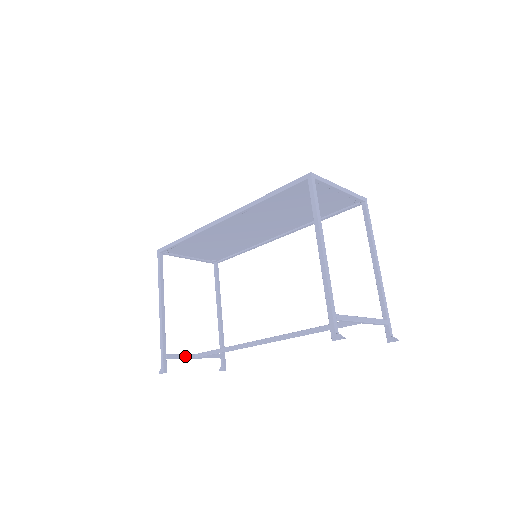
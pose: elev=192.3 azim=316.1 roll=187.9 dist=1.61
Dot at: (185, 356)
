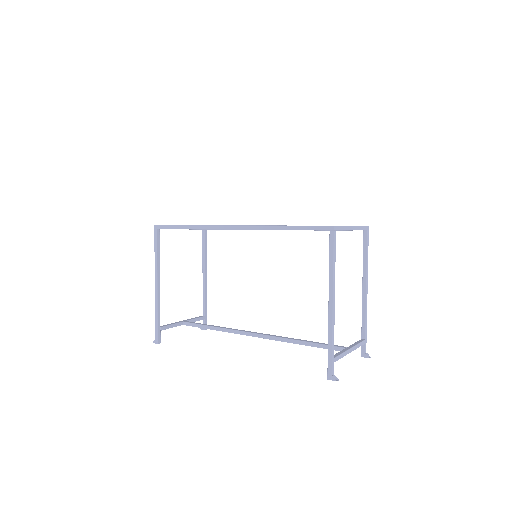
Dot at: (175, 325)
